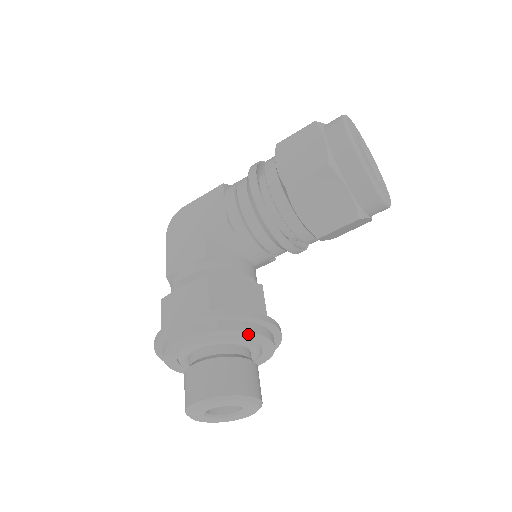
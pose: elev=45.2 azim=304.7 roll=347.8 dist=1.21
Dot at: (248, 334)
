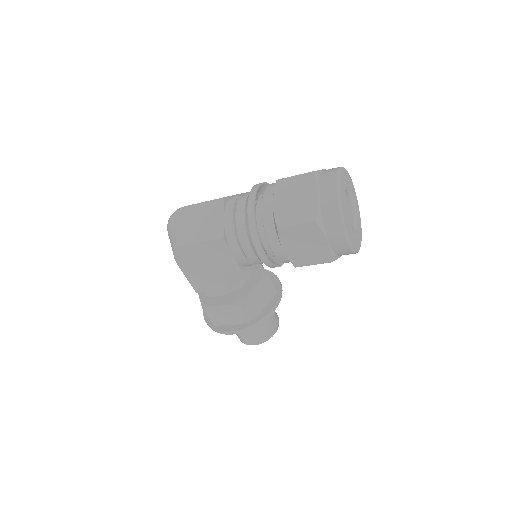
Dot at: occluded
